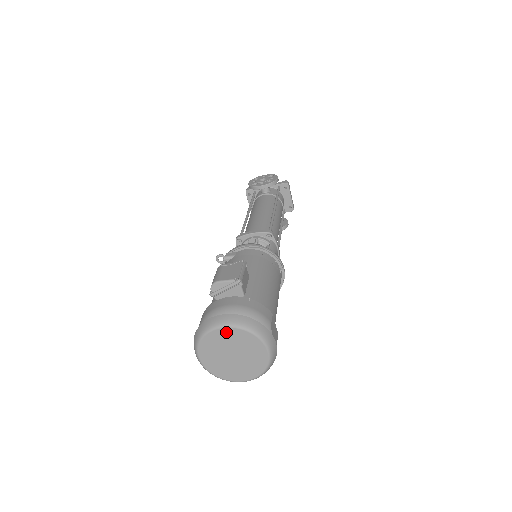
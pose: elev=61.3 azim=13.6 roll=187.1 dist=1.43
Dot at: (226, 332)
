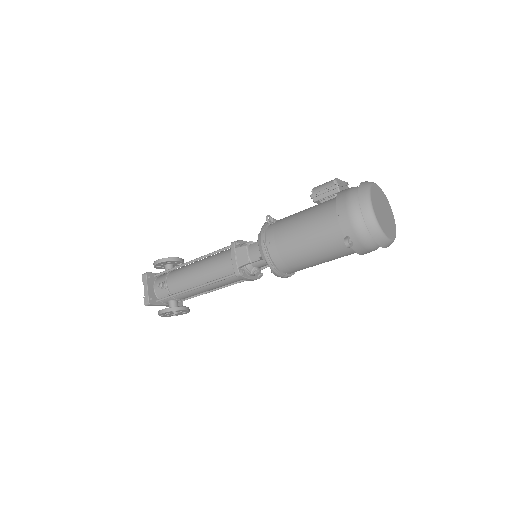
Dot at: (378, 189)
